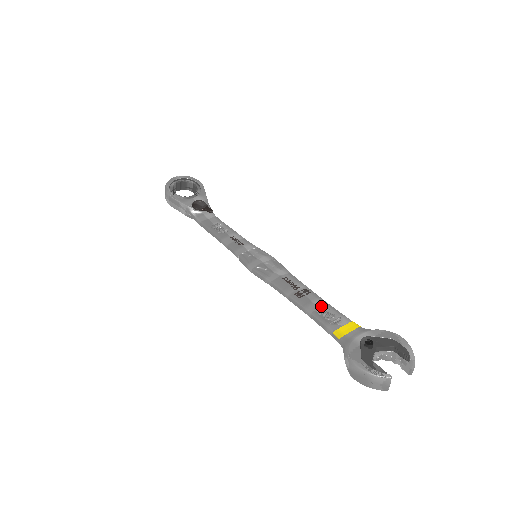
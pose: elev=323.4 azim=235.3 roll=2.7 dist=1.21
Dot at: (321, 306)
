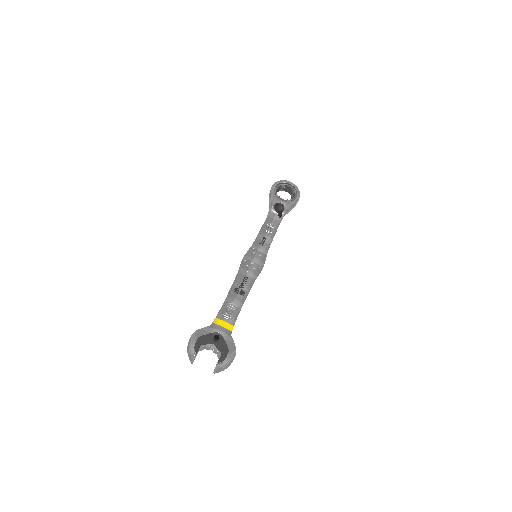
Dot at: (235, 305)
